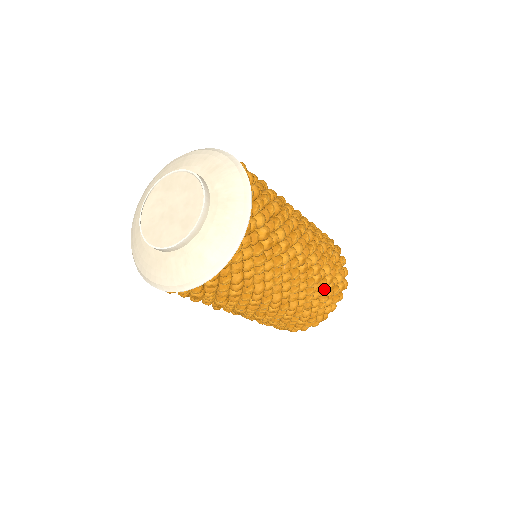
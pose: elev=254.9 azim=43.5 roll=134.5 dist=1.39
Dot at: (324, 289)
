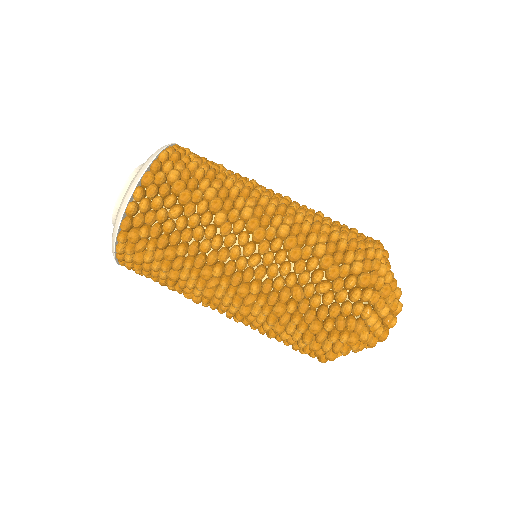
Dot at: (316, 271)
